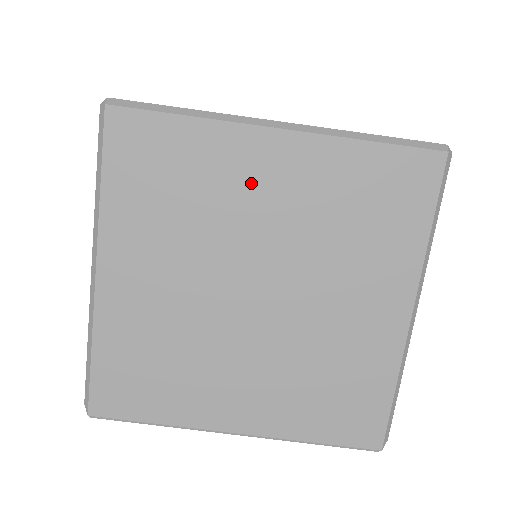
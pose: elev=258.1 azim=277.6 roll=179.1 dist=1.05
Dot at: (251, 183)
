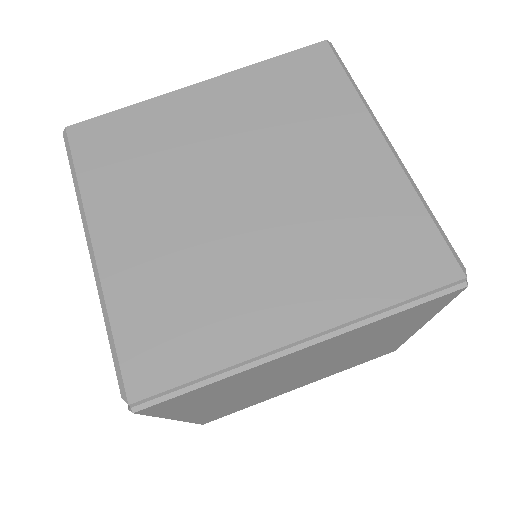
Dot at: (196, 122)
